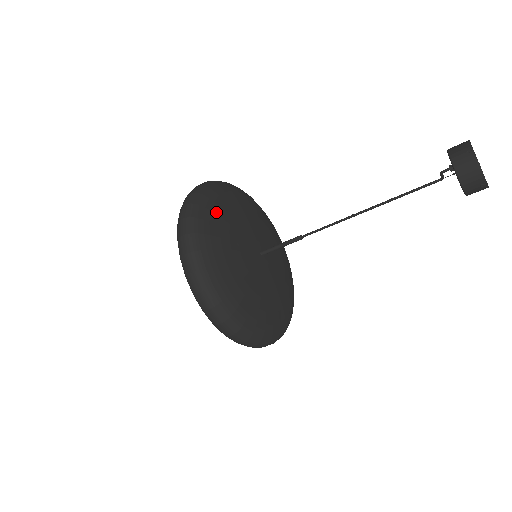
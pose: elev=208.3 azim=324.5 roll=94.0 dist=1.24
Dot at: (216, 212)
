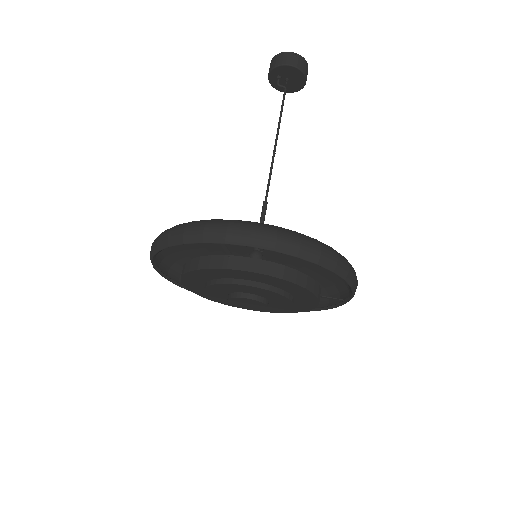
Dot at: (184, 245)
